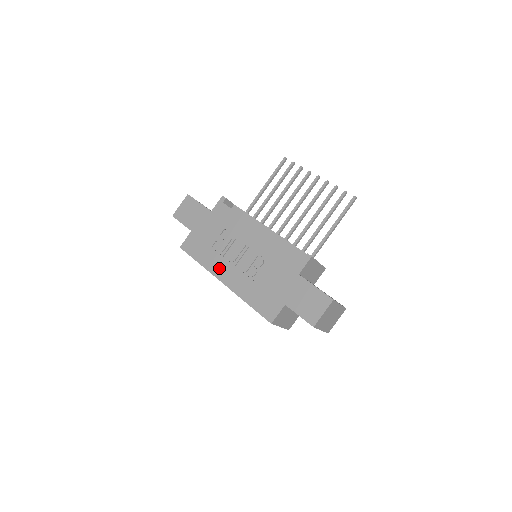
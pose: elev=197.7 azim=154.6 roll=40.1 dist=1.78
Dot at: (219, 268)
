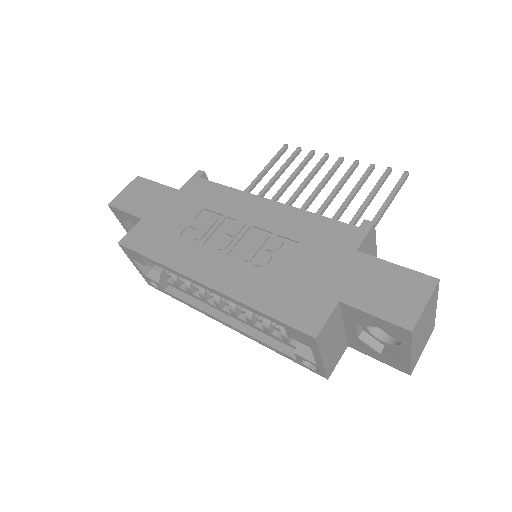
Dot at: (195, 262)
